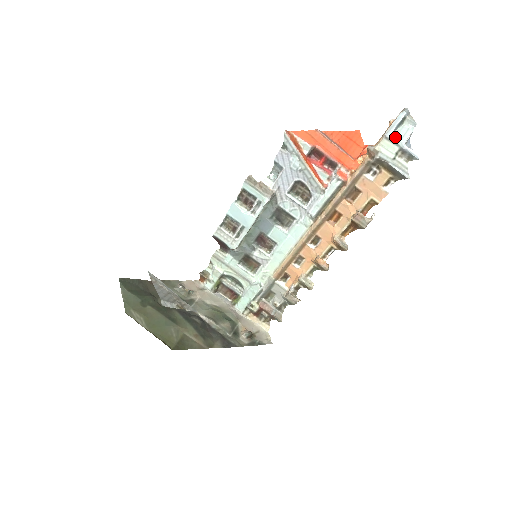
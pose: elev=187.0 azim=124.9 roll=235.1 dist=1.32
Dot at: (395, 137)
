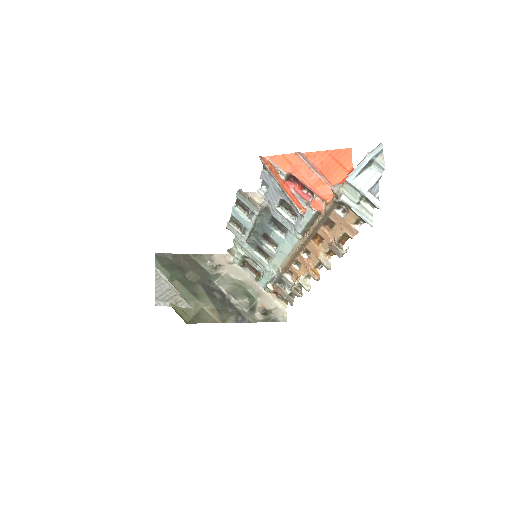
Dot at: (357, 183)
